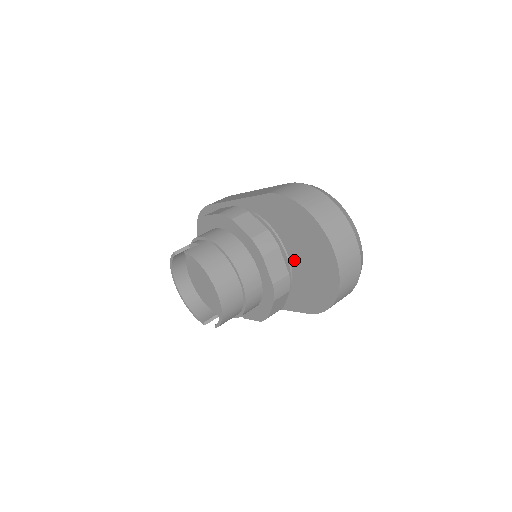
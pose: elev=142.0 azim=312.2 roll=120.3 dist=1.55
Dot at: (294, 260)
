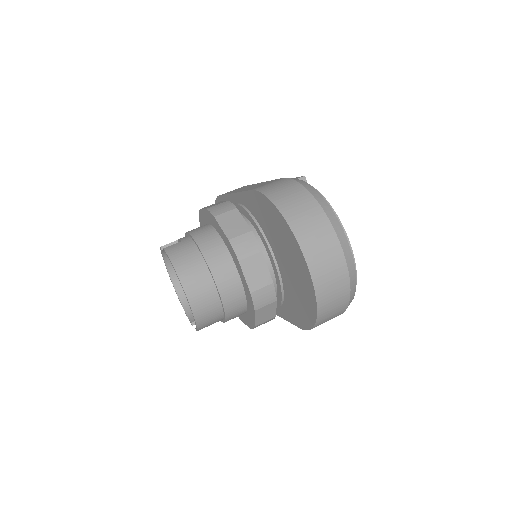
Dot at: (281, 267)
